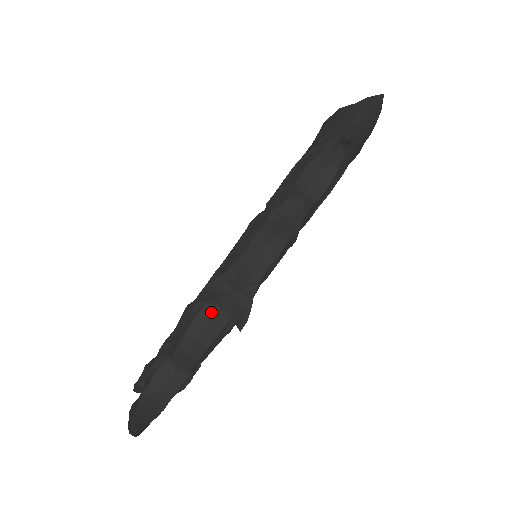
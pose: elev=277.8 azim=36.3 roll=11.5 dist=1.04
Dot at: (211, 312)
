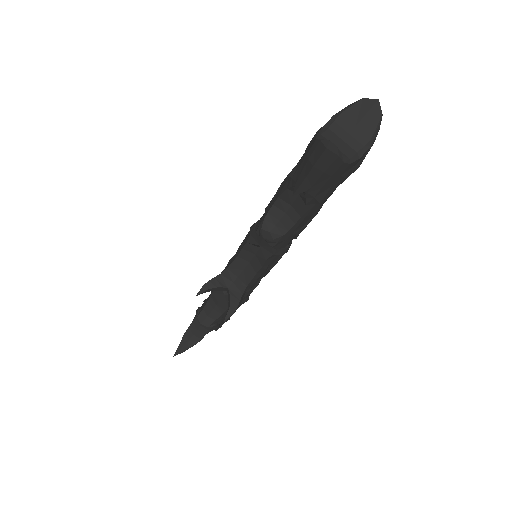
Dot at: (220, 294)
